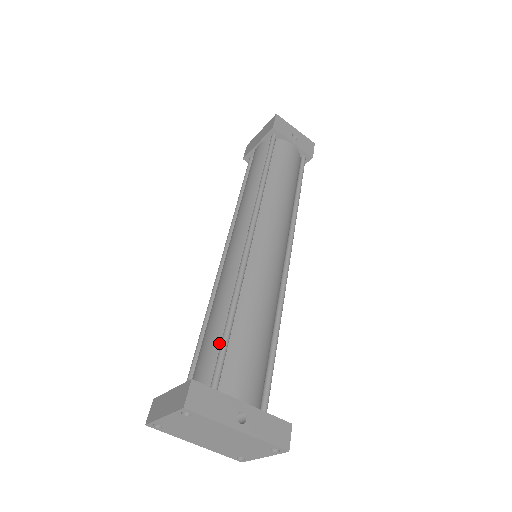
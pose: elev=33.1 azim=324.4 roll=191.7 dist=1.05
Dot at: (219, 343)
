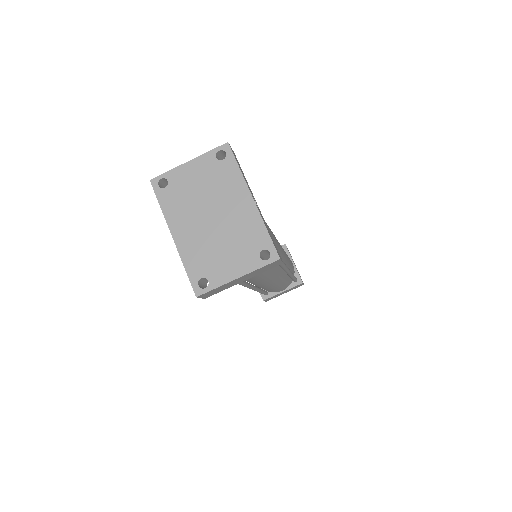
Dot at: occluded
